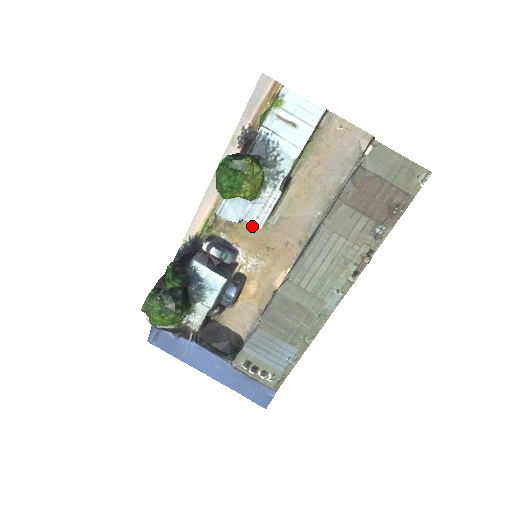
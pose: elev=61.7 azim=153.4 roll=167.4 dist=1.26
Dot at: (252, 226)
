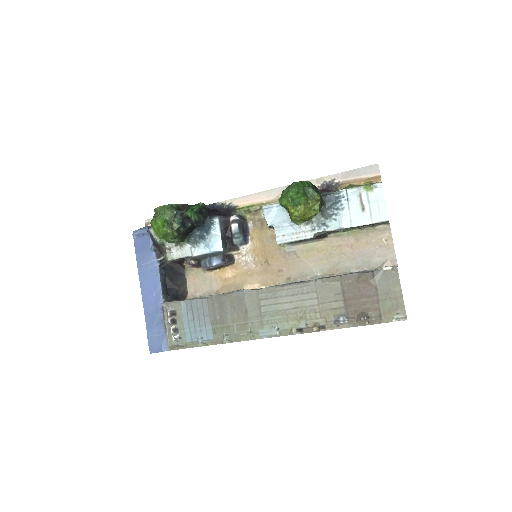
Dot at: (273, 238)
